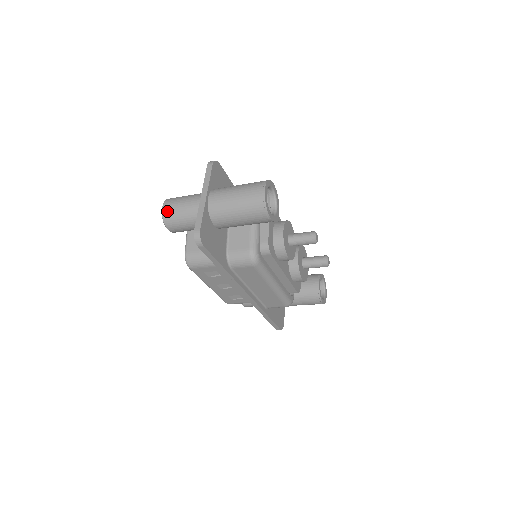
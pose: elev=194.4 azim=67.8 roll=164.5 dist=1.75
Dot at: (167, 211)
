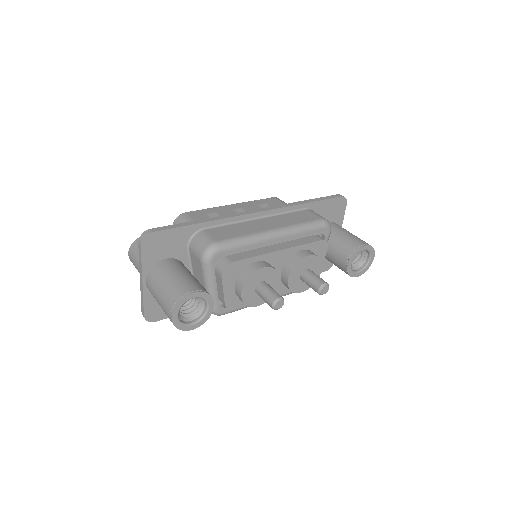
Dot at: occluded
